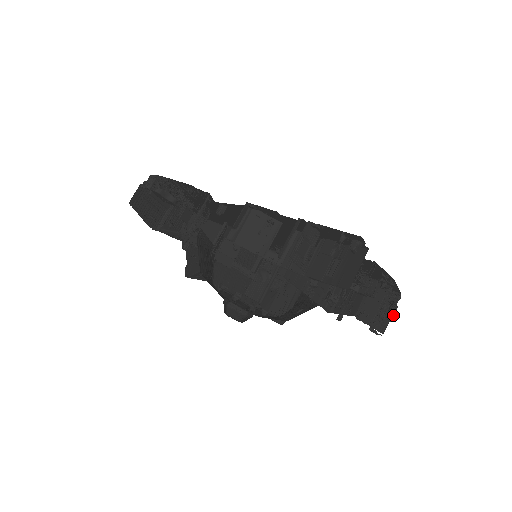
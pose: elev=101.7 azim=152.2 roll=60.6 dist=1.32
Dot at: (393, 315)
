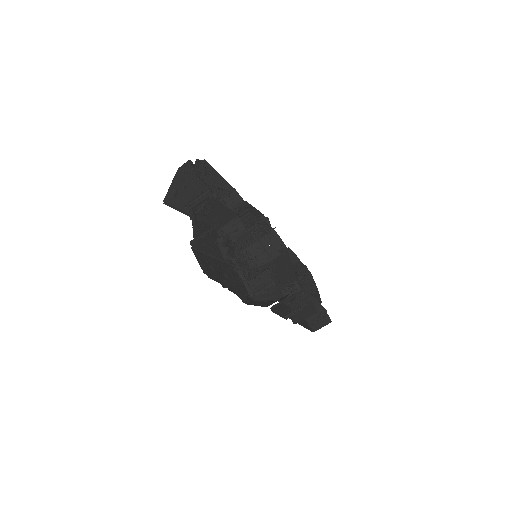
Dot at: occluded
